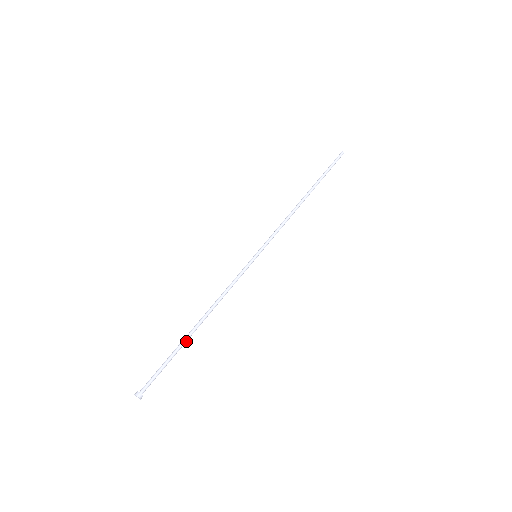
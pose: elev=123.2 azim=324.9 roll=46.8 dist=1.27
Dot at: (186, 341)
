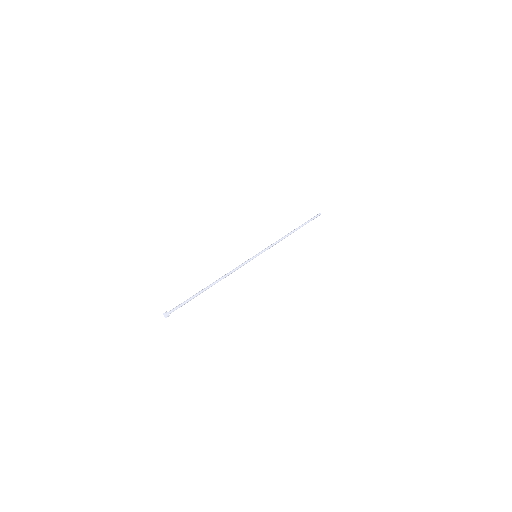
Dot at: occluded
